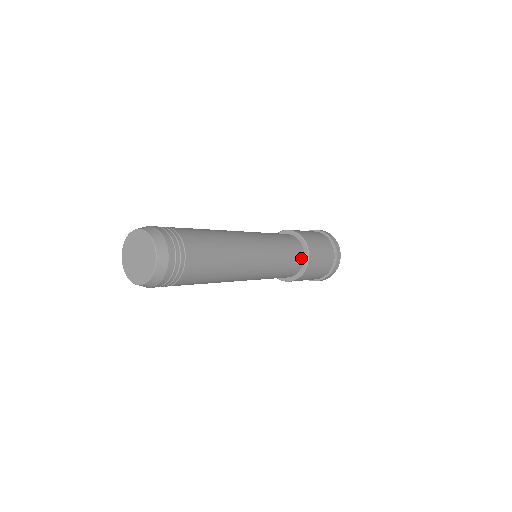
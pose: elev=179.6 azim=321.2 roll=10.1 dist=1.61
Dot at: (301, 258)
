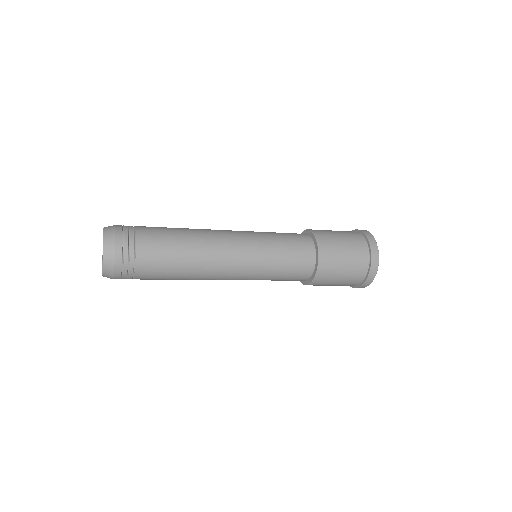
Dot at: (308, 243)
